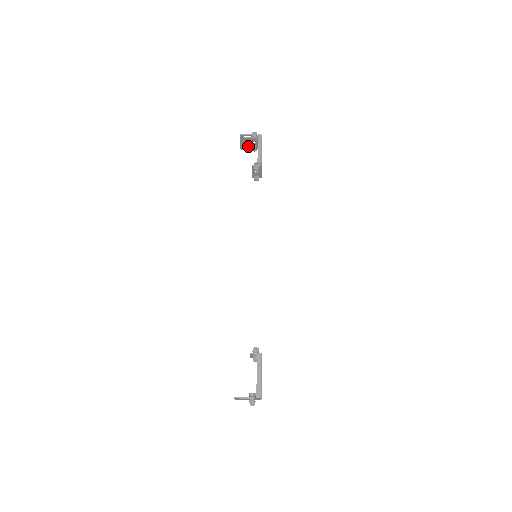
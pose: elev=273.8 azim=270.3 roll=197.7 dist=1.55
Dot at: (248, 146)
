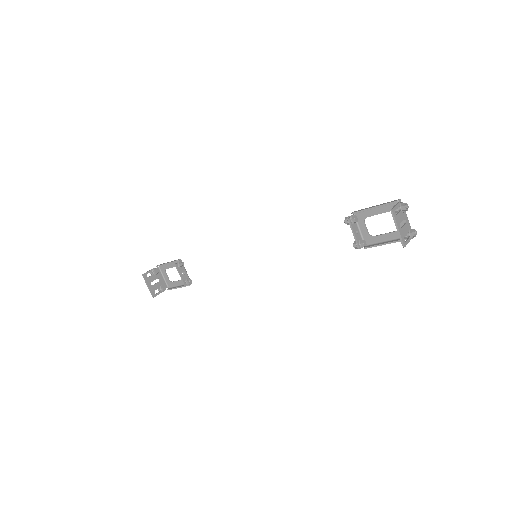
Dot at: (156, 289)
